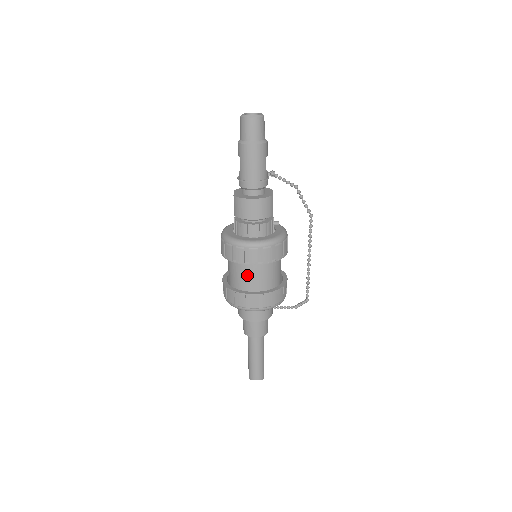
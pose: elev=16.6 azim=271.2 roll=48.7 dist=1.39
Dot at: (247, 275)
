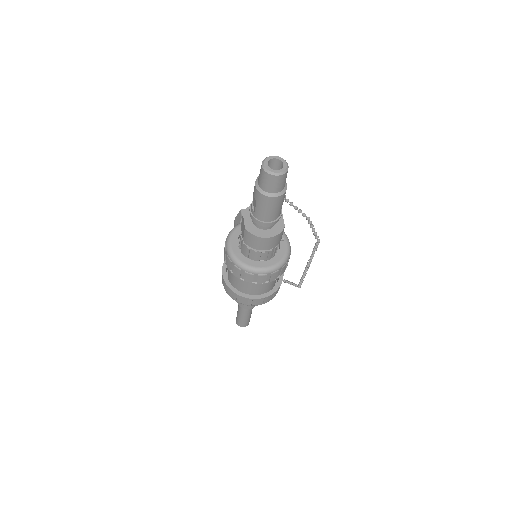
Dot at: (251, 285)
